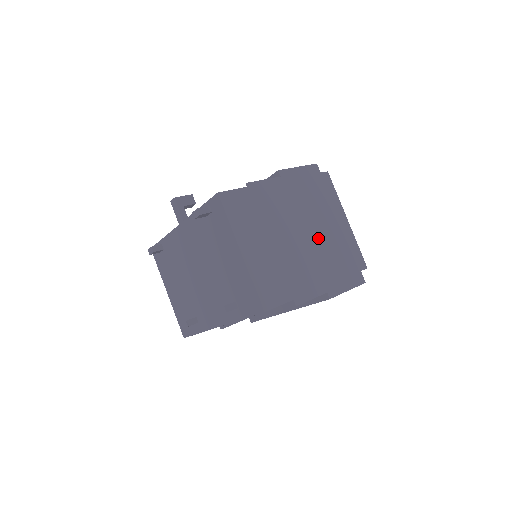
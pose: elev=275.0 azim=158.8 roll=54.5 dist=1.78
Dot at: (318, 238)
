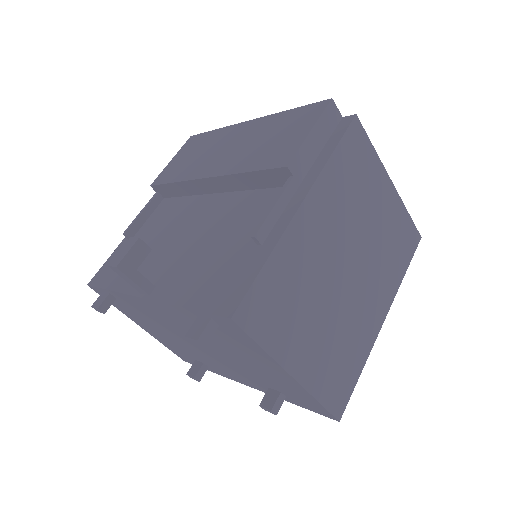
Dot at: (368, 251)
